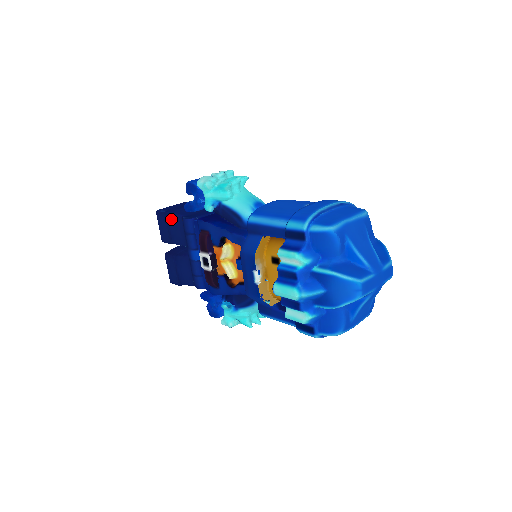
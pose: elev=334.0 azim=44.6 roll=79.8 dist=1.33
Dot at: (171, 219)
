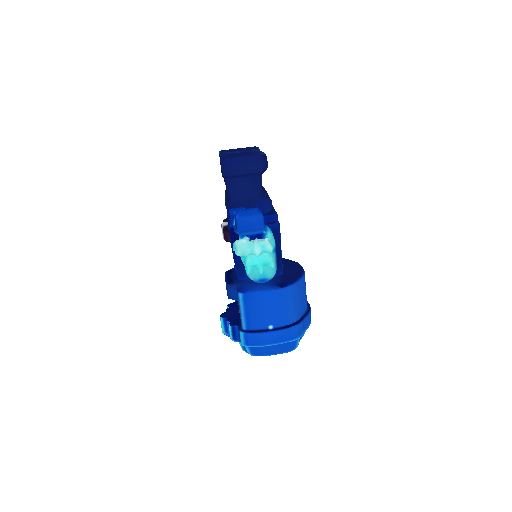
Dot at: (225, 183)
